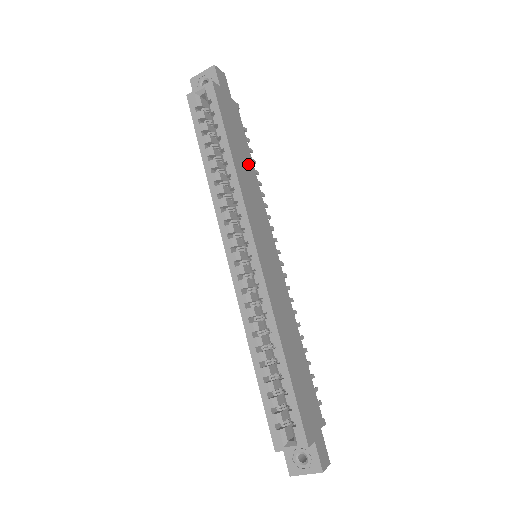
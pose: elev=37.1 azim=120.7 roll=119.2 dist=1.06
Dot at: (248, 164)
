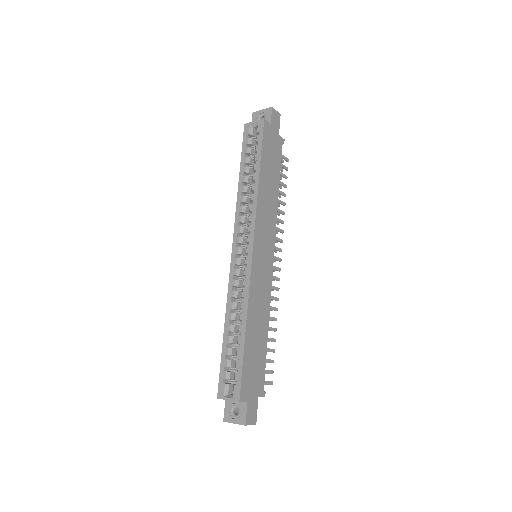
Dot at: (273, 186)
